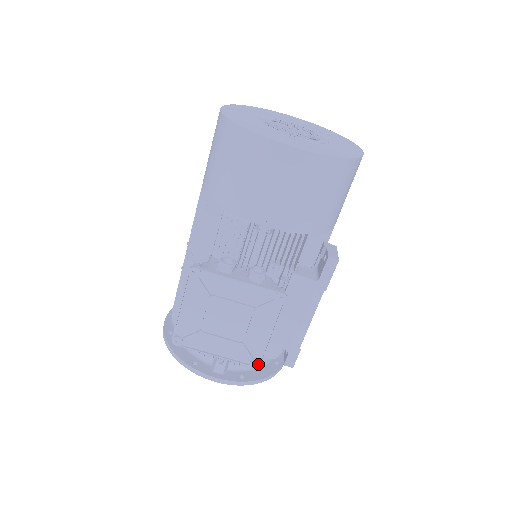
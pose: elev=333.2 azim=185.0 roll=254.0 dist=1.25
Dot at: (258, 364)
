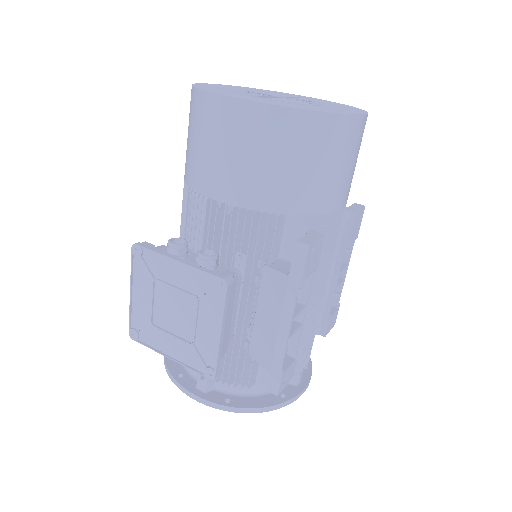
Dot at: (212, 375)
